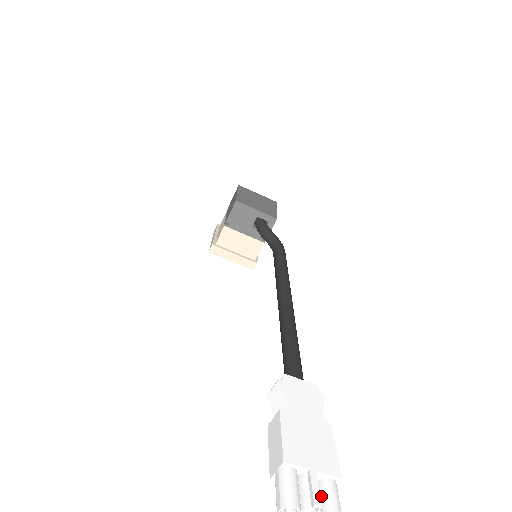
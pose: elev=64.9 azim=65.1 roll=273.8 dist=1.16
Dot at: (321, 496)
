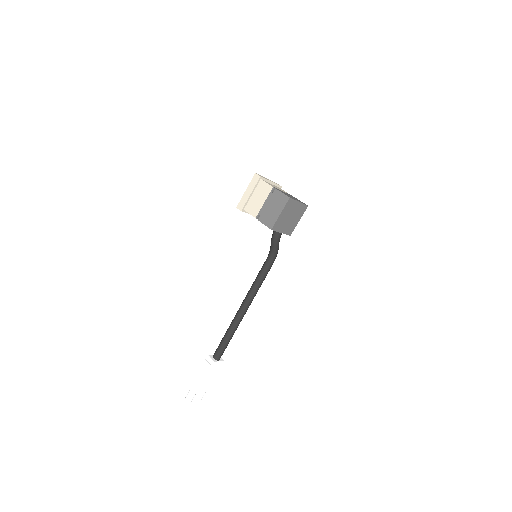
Dot at: occluded
